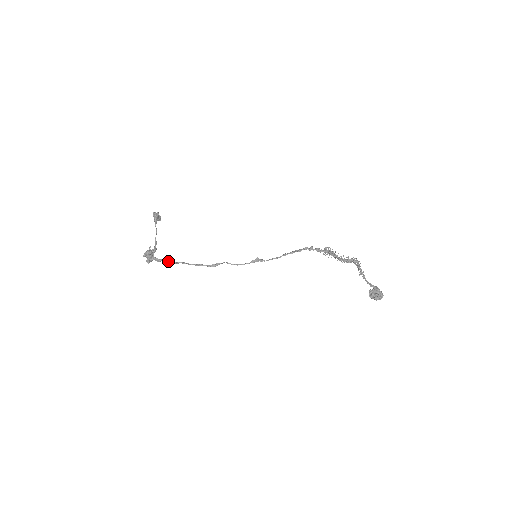
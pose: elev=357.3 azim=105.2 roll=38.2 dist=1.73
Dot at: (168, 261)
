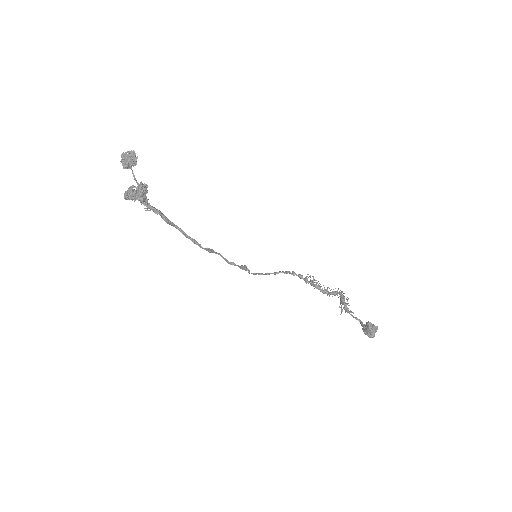
Dot at: (163, 214)
